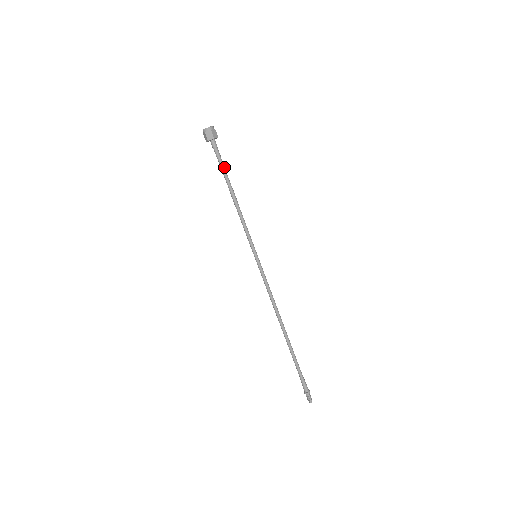
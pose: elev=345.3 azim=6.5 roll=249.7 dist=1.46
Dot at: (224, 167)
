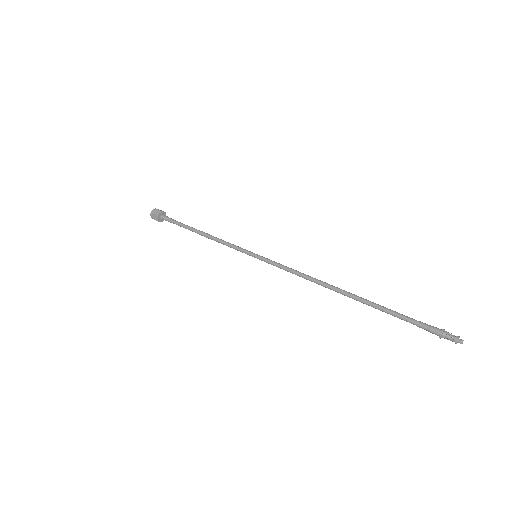
Dot at: (182, 223)
